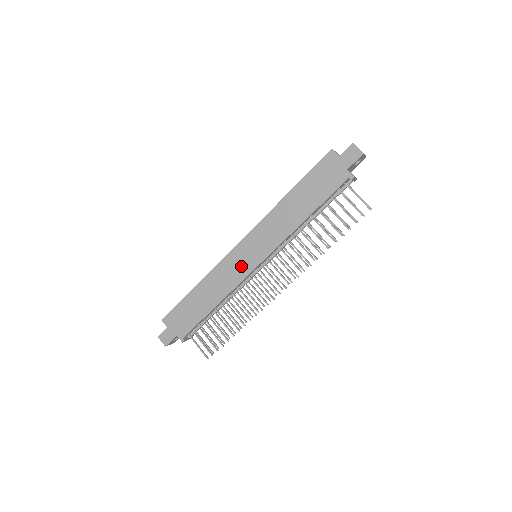
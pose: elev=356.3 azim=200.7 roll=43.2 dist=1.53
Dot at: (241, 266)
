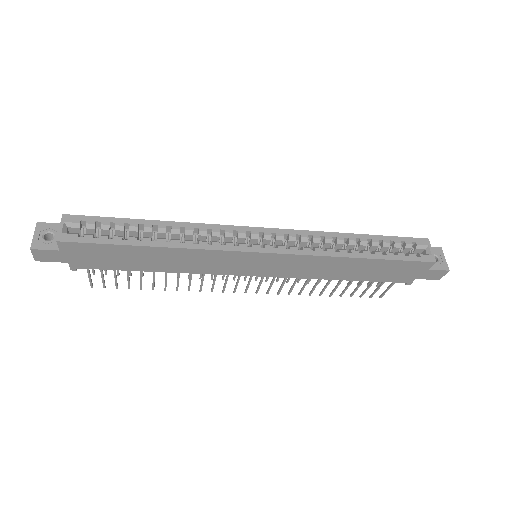
Dot at: (235, 267)
